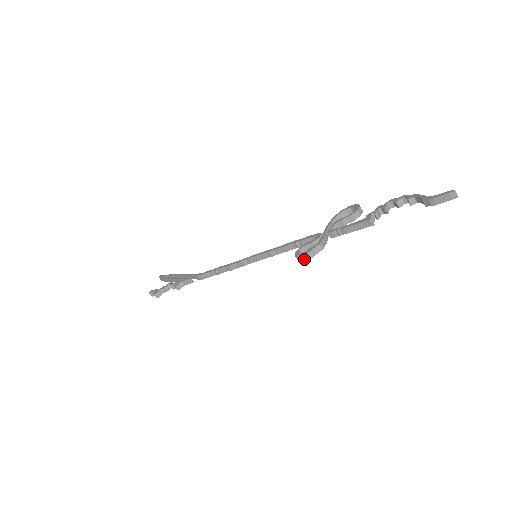
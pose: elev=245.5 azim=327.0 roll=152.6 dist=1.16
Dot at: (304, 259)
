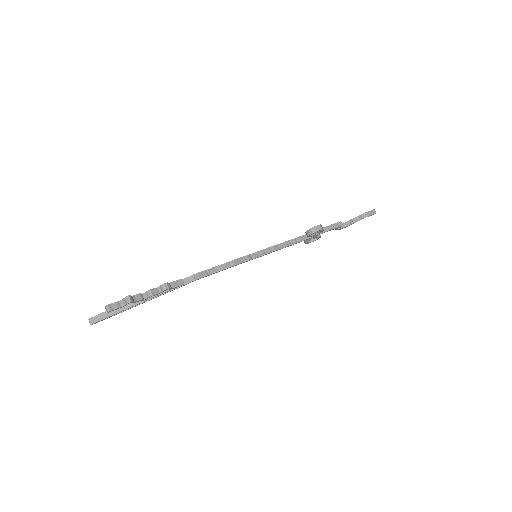
Dot at: (320, 228)
